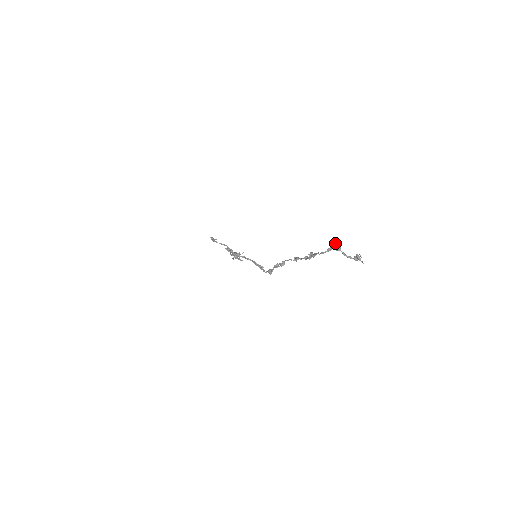
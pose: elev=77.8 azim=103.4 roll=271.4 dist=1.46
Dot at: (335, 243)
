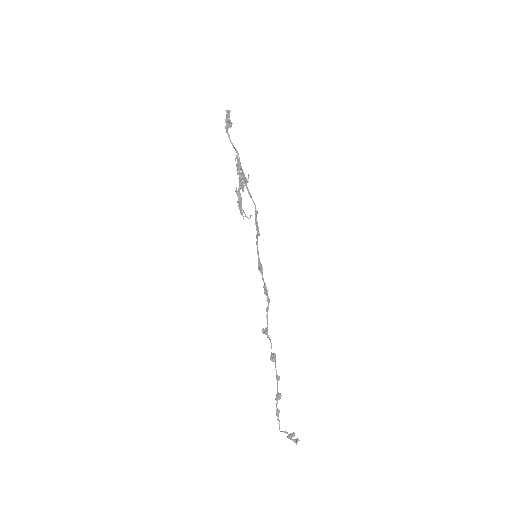
Dot at: (291, 436)
